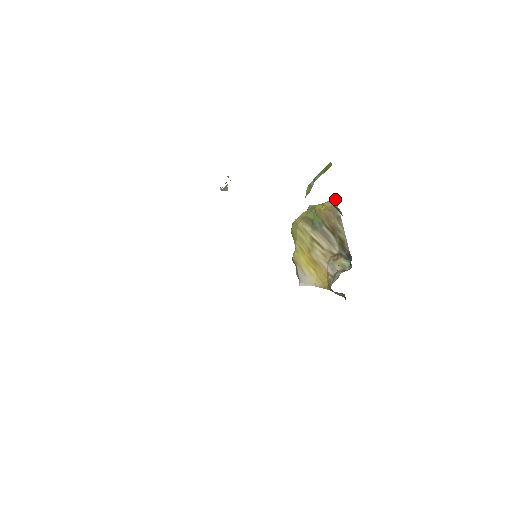
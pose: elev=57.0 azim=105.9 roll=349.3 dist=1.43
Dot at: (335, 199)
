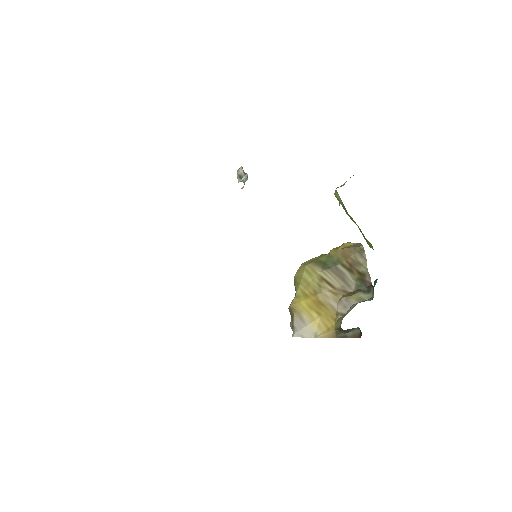
Dot at: occluded
